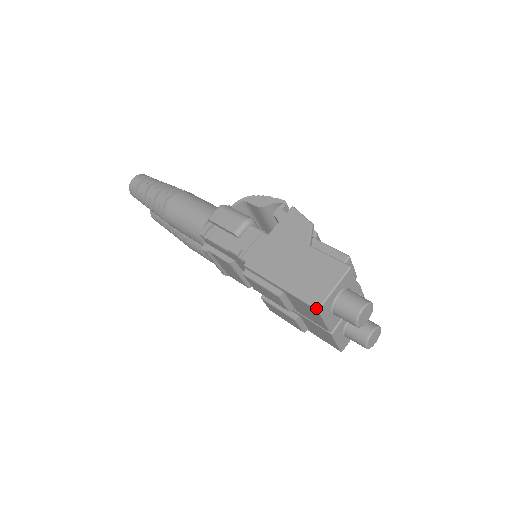
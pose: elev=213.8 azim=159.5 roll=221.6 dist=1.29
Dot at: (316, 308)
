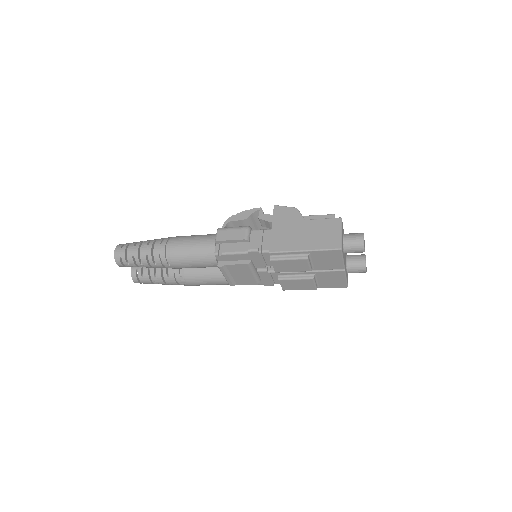
Dot at: (339, 249)
